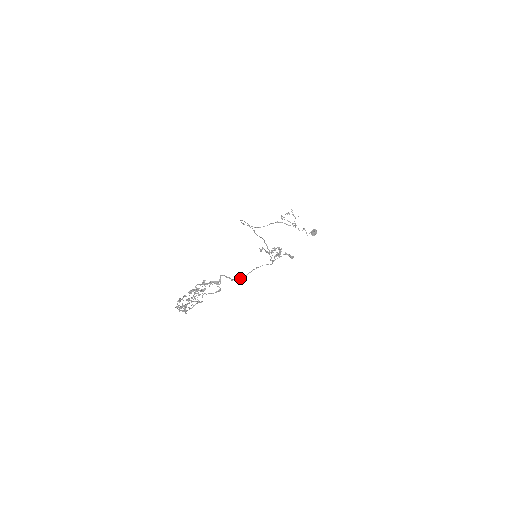
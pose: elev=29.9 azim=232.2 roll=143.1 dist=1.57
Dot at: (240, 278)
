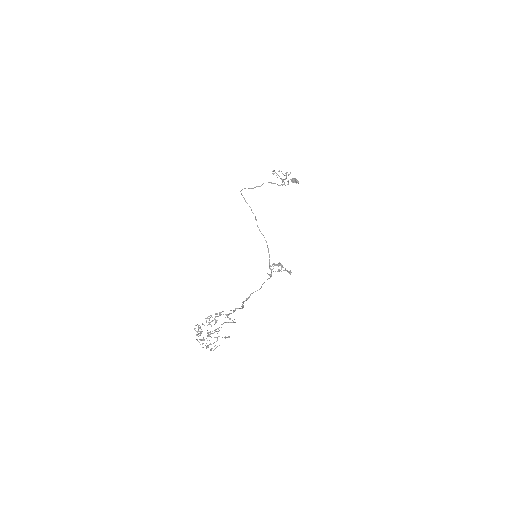
Dot at: (246, 298)
